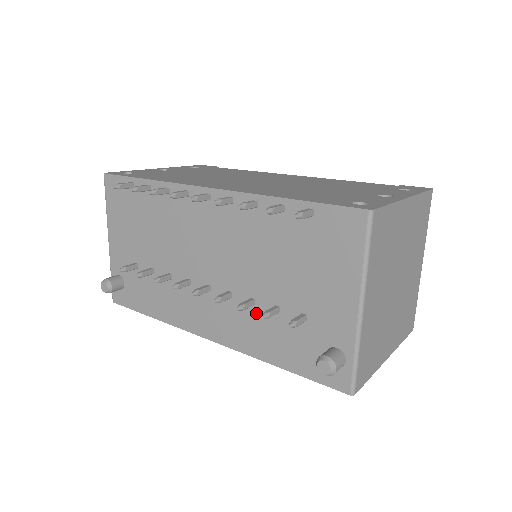
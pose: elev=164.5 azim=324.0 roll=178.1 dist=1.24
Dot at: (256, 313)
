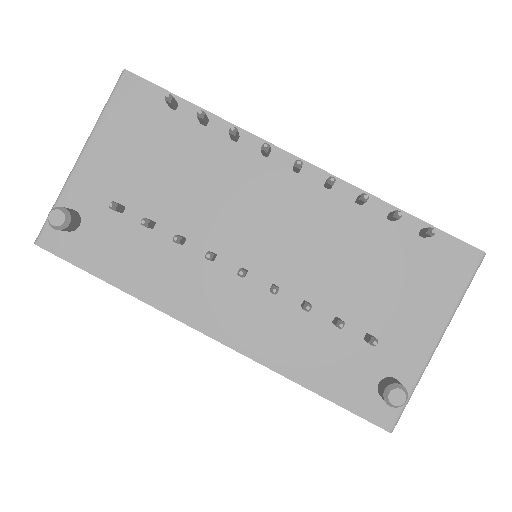
Dot at: (304, 319)
